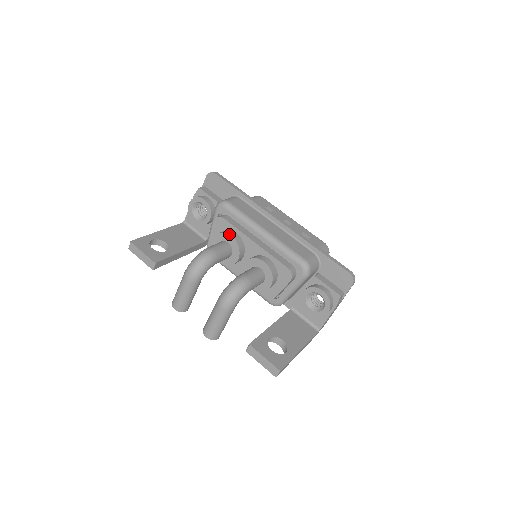
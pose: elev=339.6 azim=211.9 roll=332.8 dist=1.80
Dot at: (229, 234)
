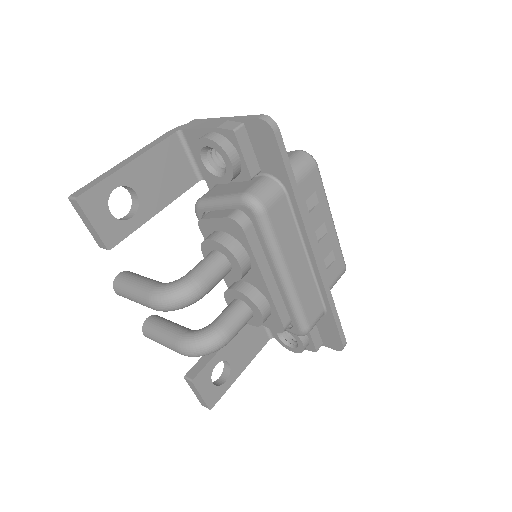
Dot at: (238, 261)
